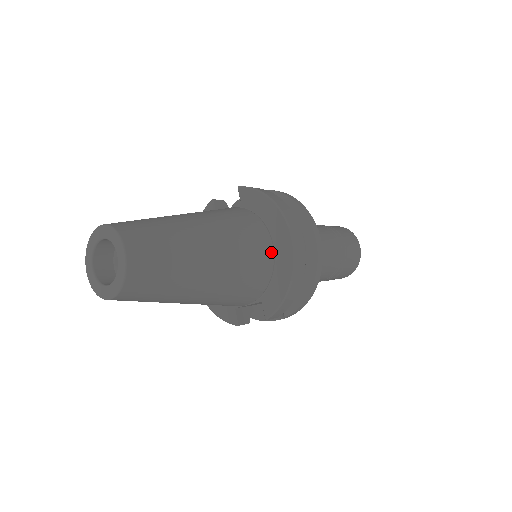
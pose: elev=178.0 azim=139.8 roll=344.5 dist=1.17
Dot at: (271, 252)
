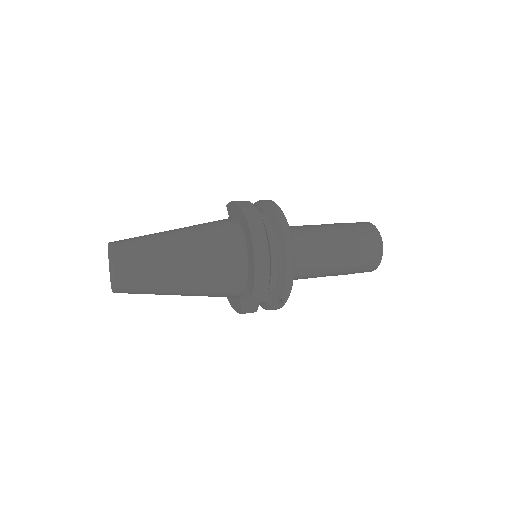
Dot at: (240, 242)
